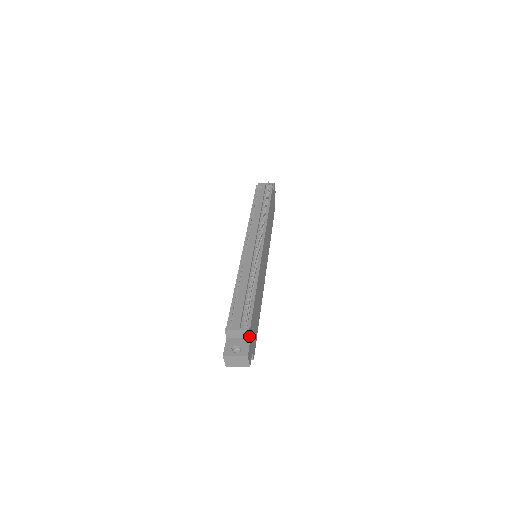
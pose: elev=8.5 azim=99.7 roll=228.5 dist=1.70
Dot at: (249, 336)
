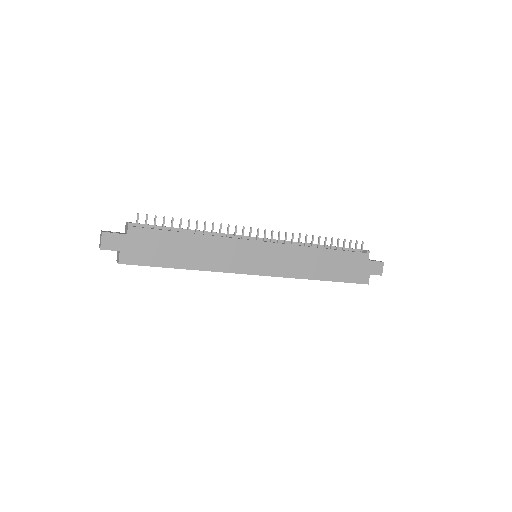
Dot at: (127, 231)
